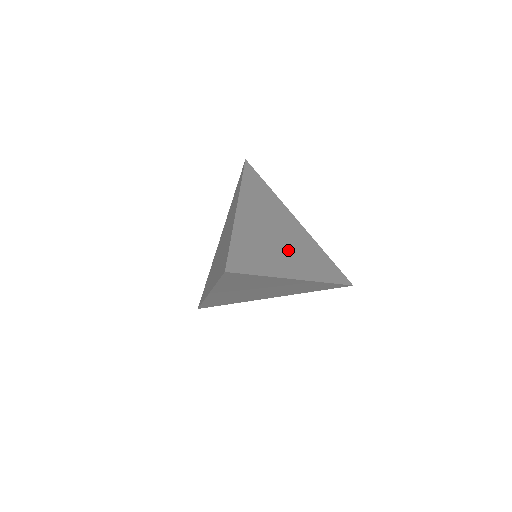
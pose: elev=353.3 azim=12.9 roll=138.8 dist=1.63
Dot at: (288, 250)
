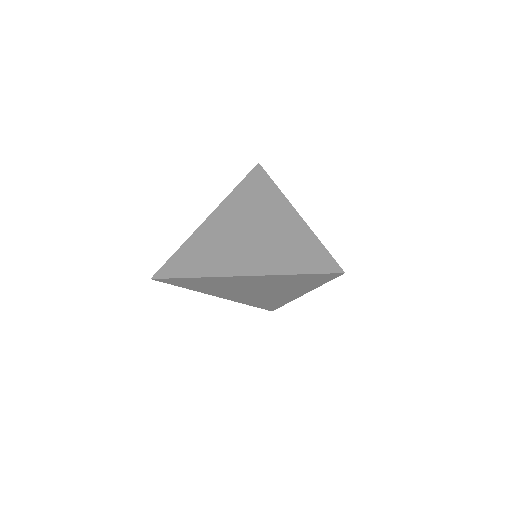
Dot at: (251, 246)
